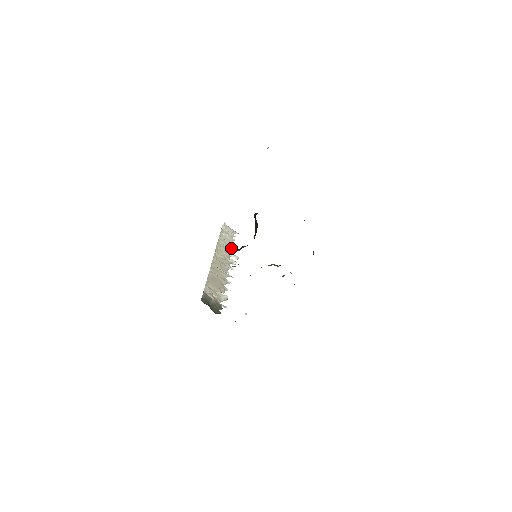
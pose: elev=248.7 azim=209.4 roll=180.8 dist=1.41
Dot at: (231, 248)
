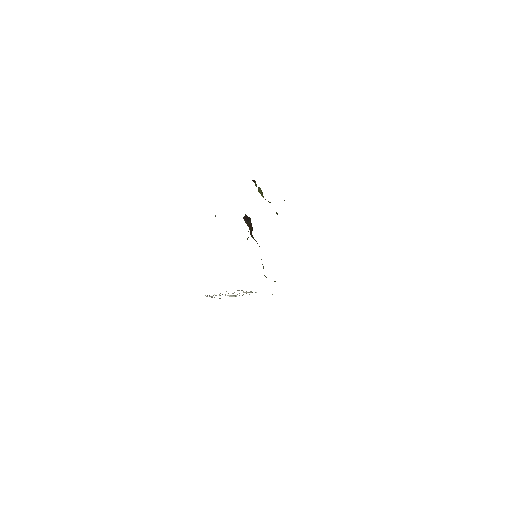
Dot at: occluded
